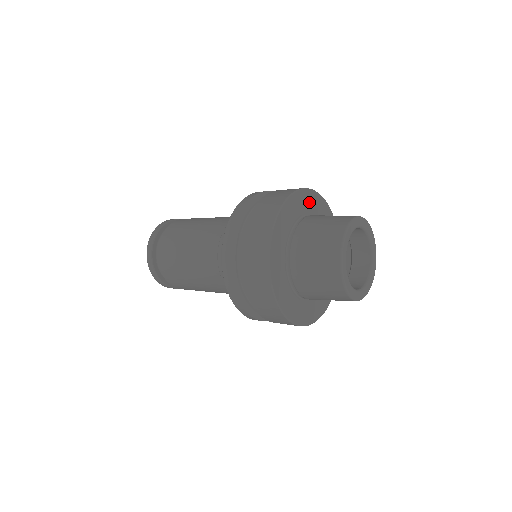
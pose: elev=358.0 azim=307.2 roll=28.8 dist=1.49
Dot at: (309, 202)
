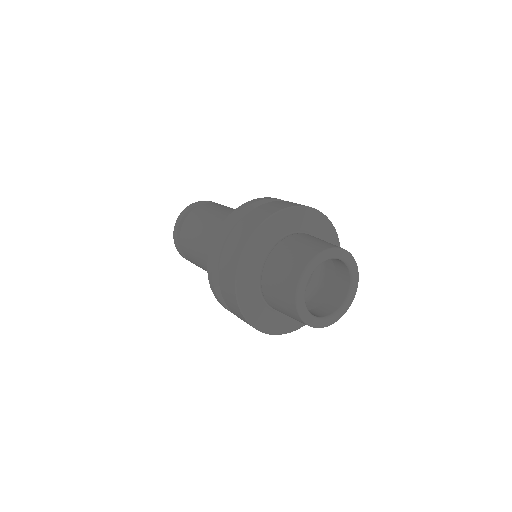
Dot at: (262, 240)
